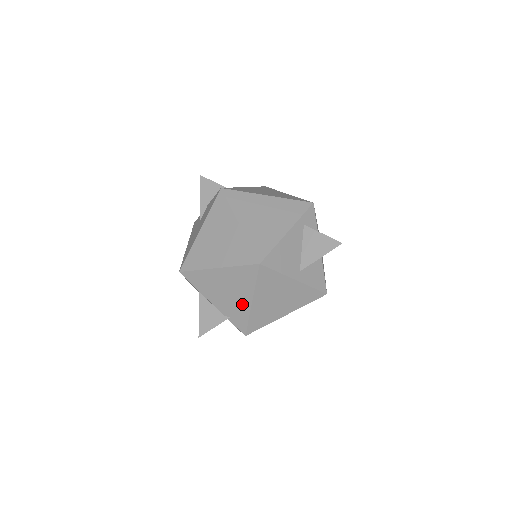
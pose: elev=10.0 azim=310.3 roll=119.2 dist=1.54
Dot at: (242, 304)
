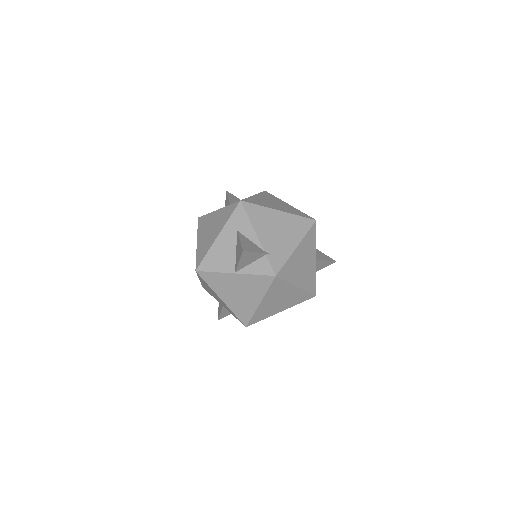
Dot at: (287, 245)
